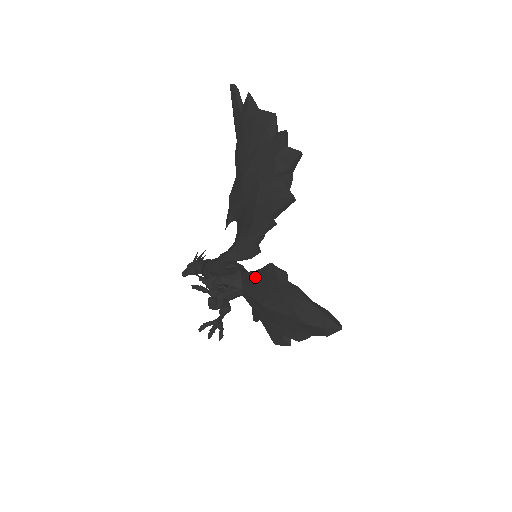
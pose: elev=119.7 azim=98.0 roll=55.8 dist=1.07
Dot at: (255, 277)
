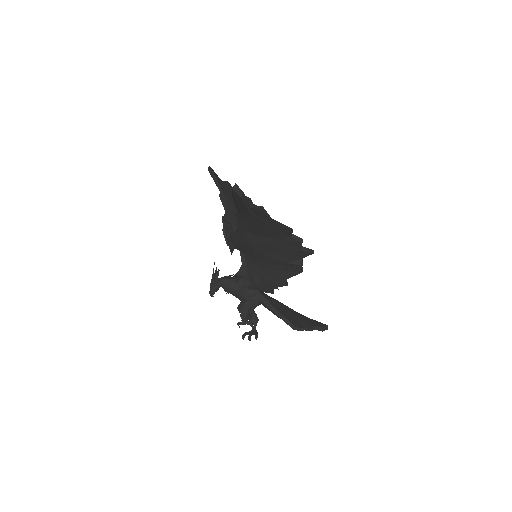
Dot at: occluded
